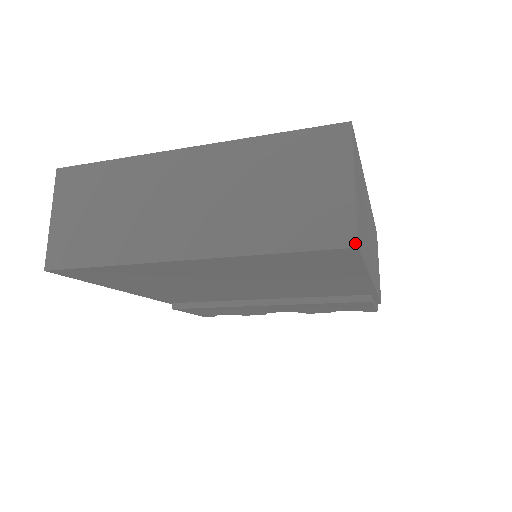
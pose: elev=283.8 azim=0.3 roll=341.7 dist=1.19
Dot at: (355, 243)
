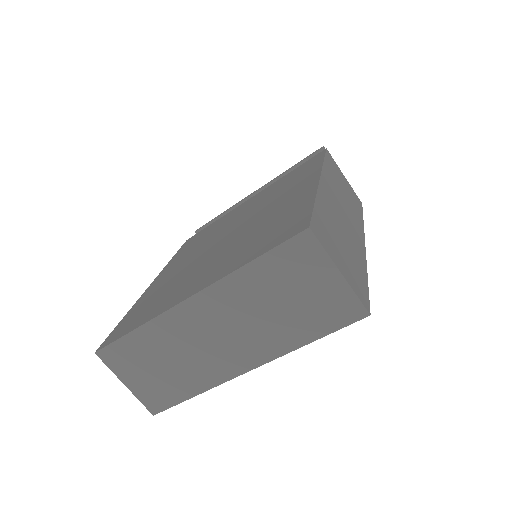
Dot at: (367, 314)
